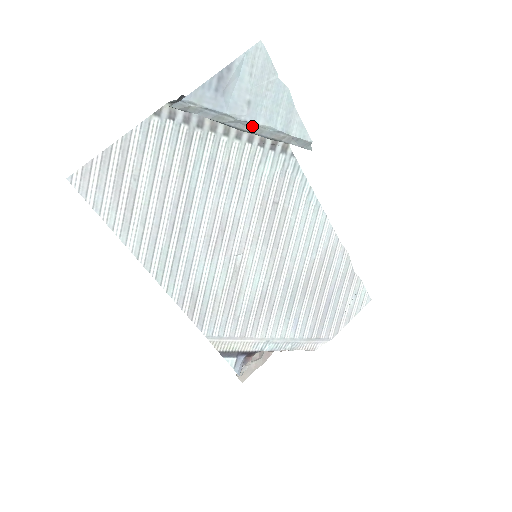
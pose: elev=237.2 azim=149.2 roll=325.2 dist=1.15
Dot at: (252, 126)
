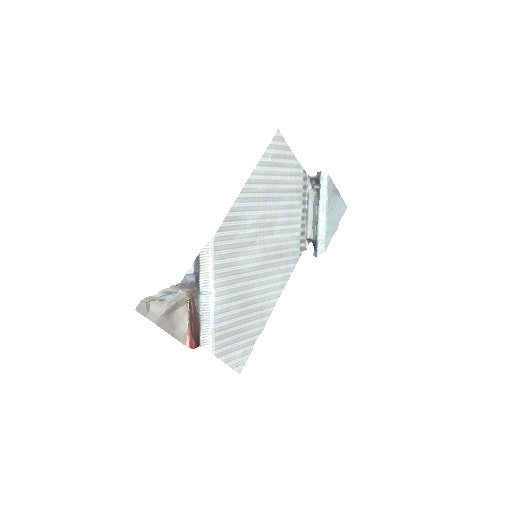
Dot at: (323, 215)
